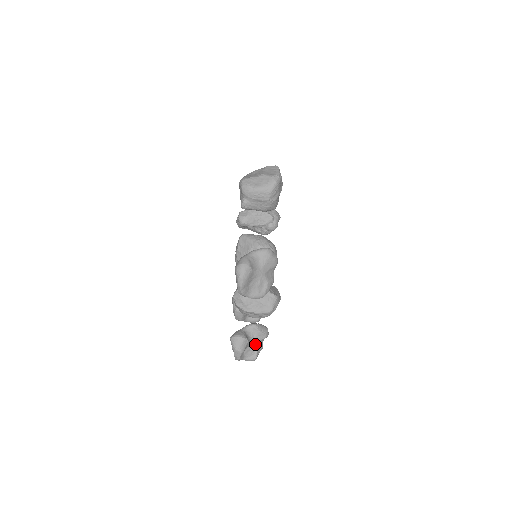
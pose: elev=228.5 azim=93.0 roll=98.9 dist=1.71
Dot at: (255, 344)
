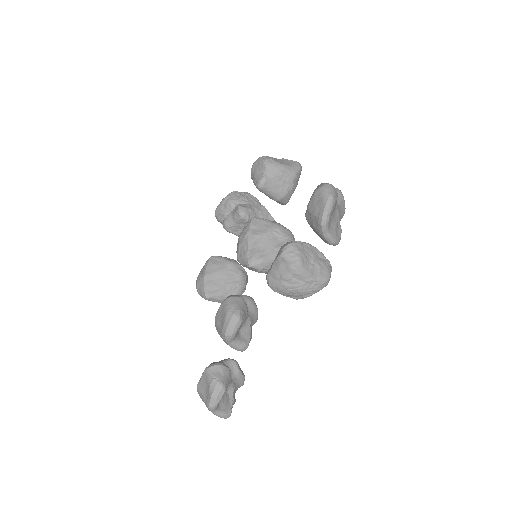
Dot at: (232, 389)
